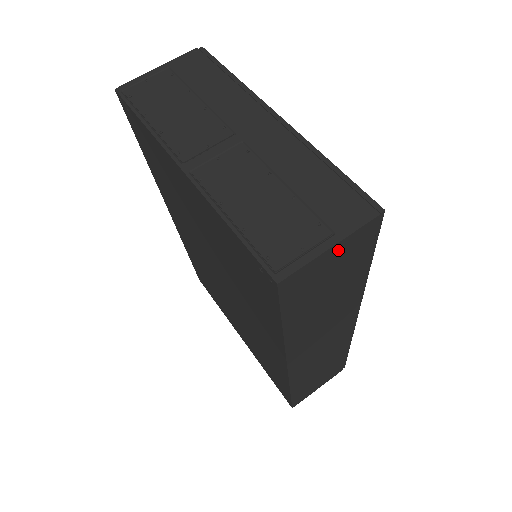
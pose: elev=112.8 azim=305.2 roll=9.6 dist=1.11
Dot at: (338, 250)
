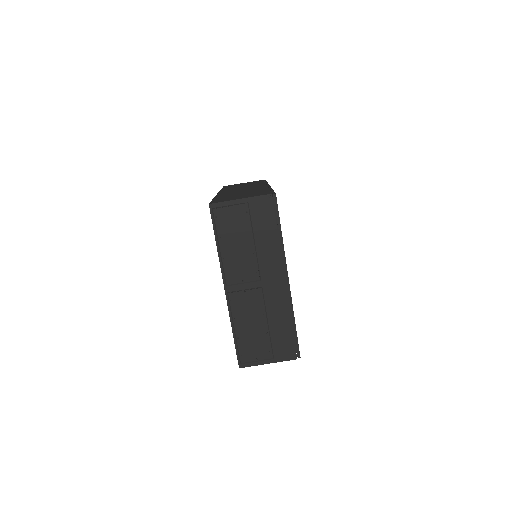
Dot at: occluded
